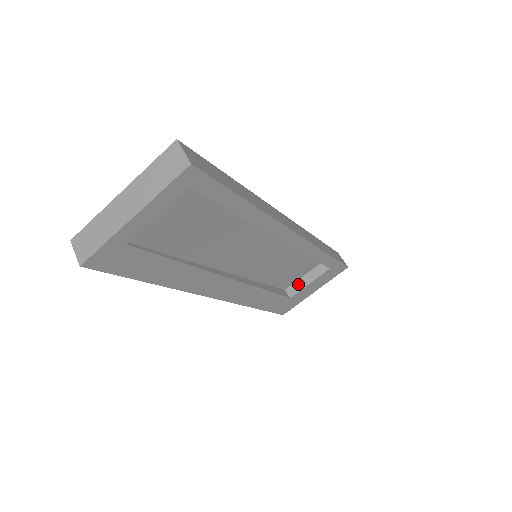
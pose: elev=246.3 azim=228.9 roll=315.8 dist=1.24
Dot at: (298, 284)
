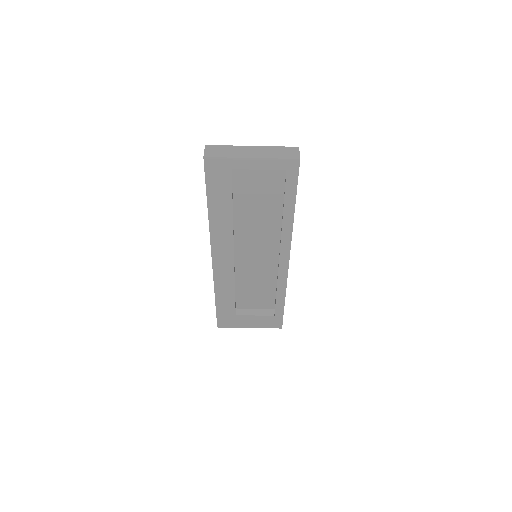
Dot at: (247, 311)
